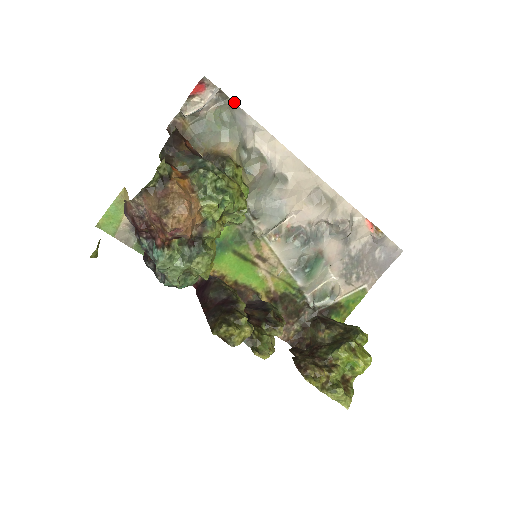
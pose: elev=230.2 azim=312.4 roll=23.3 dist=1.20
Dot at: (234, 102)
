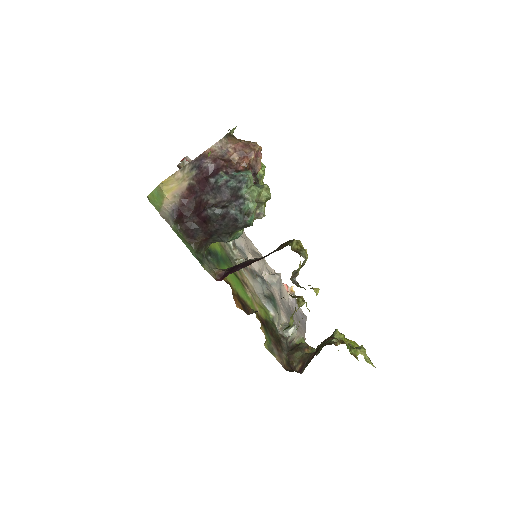
Dot at: occluded
